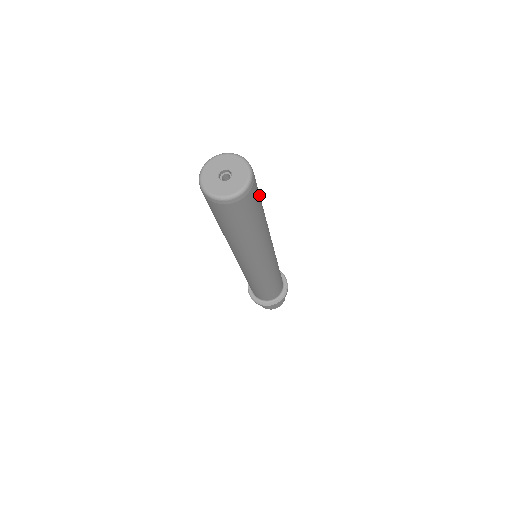
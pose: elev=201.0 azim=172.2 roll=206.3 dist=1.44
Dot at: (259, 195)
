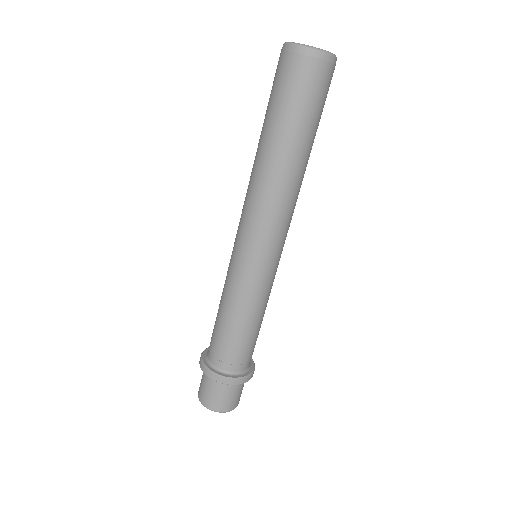
Dot at: (316, 106)
